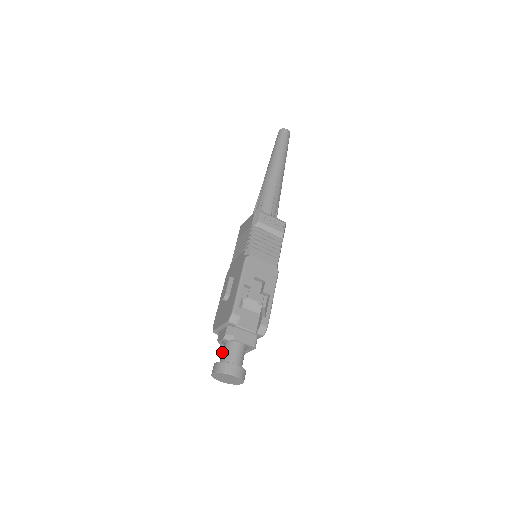
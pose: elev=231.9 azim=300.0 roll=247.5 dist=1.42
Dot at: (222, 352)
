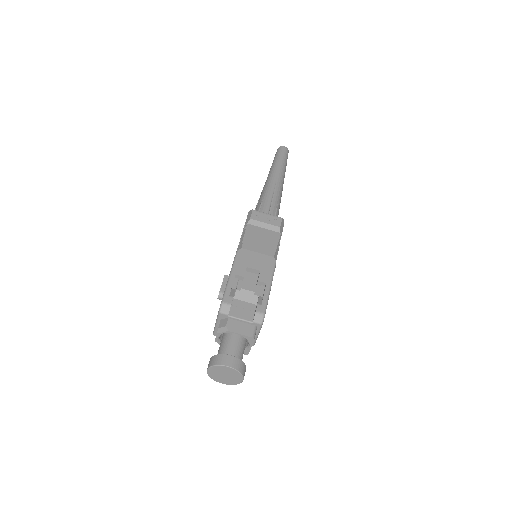
Dot at: occluded
